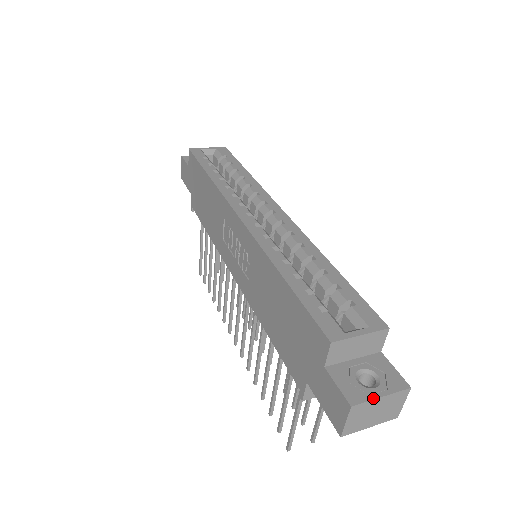
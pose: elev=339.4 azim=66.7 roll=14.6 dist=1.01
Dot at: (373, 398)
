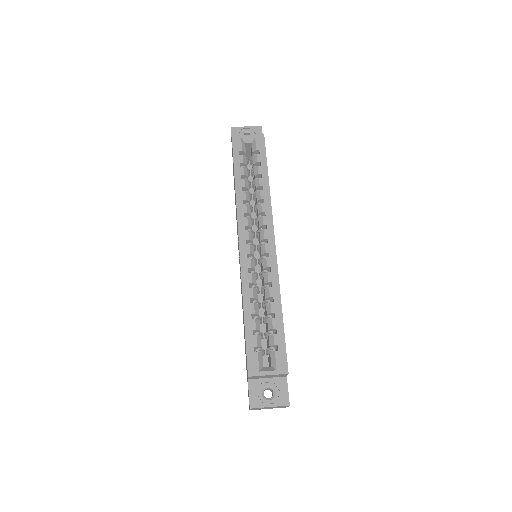
Dot at: (264, 407)
